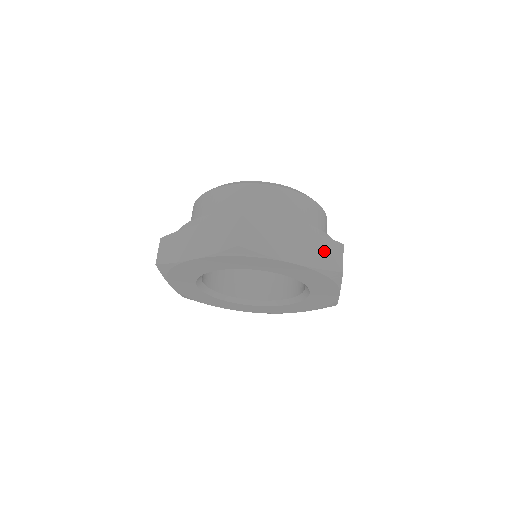
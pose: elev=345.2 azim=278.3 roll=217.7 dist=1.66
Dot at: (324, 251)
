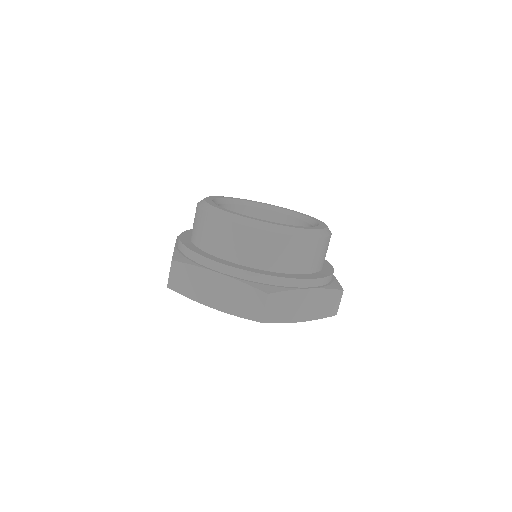
Dot at: (244, 299)
